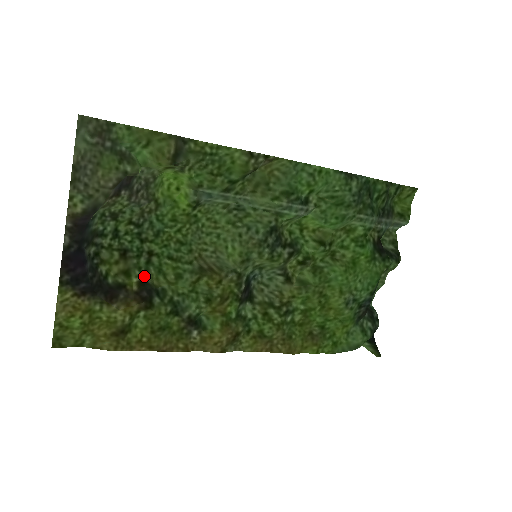
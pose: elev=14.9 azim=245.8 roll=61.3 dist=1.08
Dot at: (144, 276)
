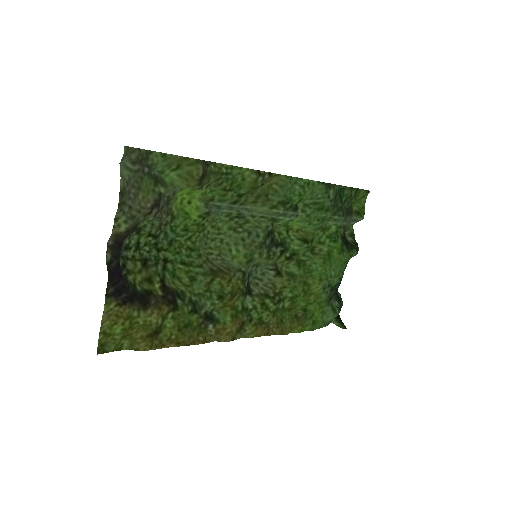
Dot at: (163, 281)
